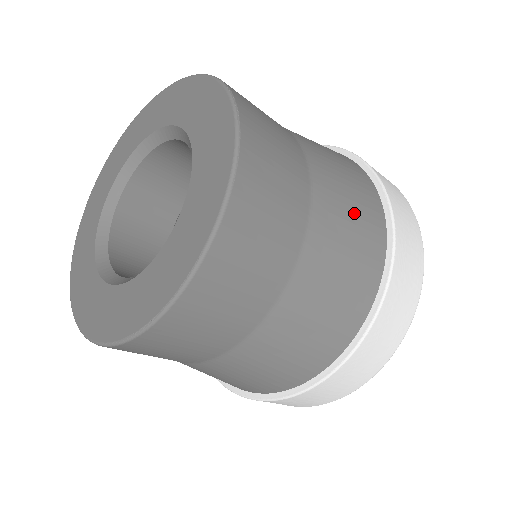
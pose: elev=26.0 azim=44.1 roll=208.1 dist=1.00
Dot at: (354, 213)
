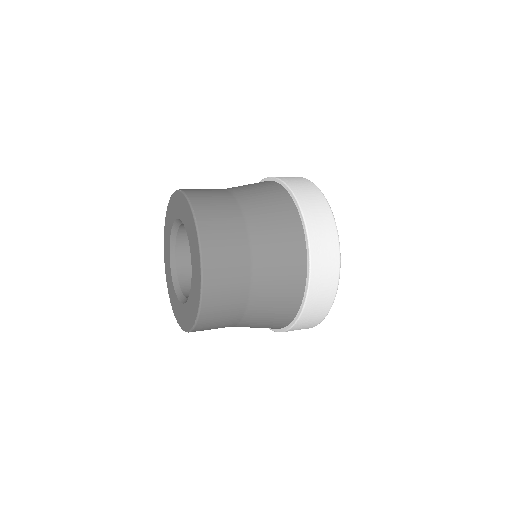
Dot at: (279, 236)
